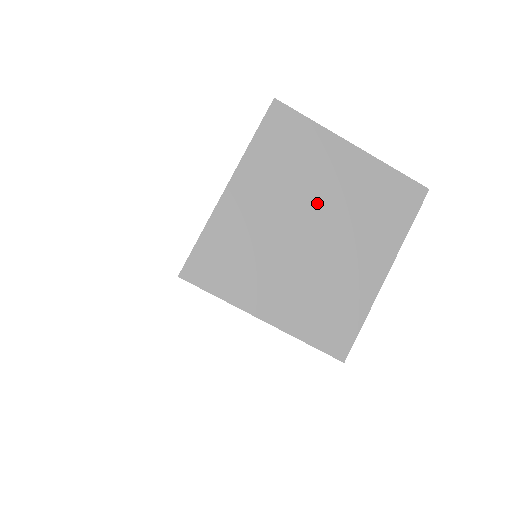
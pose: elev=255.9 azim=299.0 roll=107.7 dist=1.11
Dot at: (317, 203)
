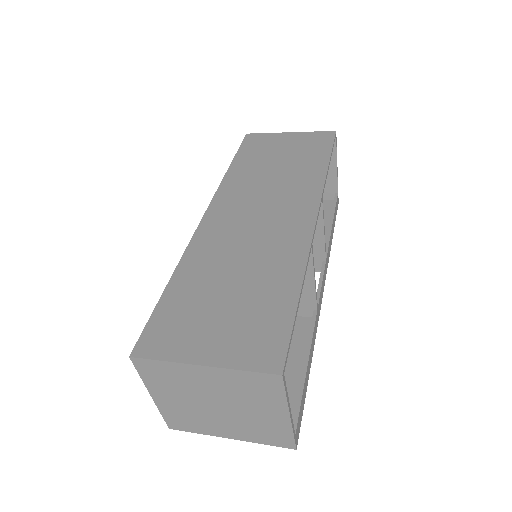
Dot at: (237, 406)
